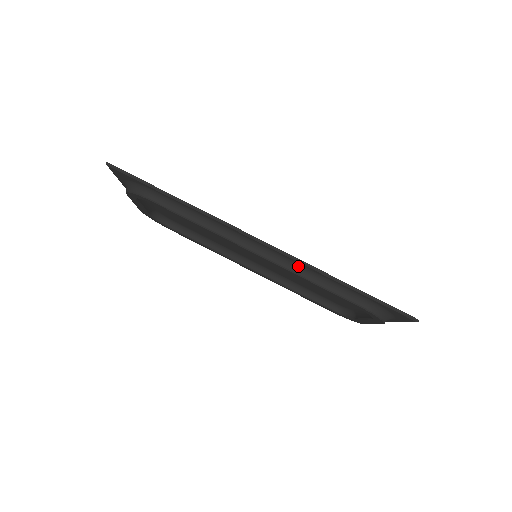
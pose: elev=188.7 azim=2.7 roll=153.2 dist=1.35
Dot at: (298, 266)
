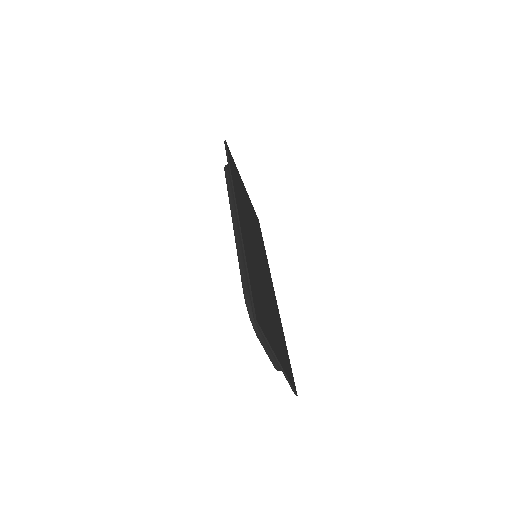
Dot at: occluded
